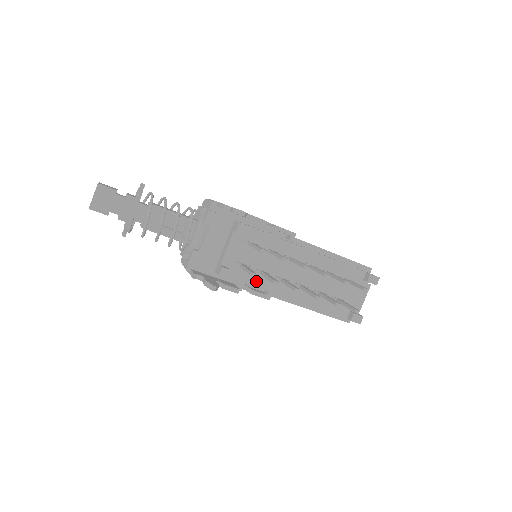
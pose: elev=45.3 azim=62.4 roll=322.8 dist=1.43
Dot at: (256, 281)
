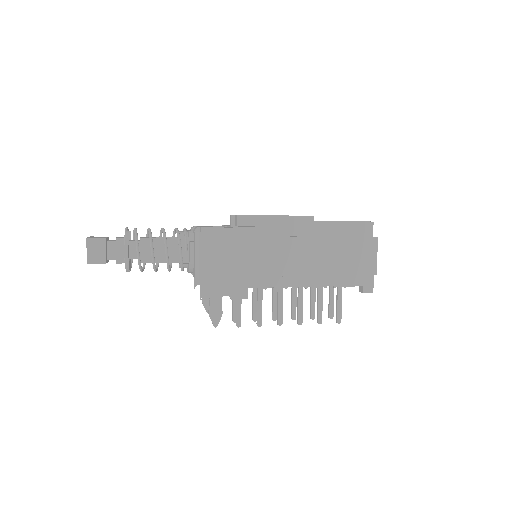
Dot at: occluded
